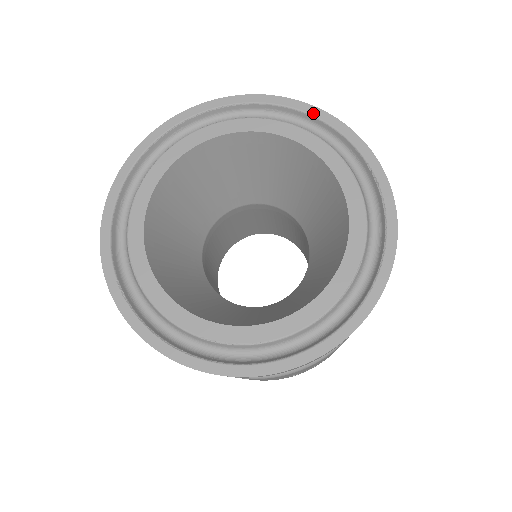
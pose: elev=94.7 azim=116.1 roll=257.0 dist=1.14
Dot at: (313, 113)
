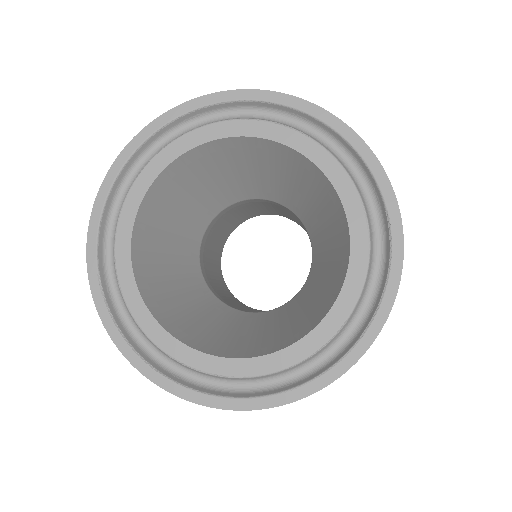
Dot at: (343, 133)
